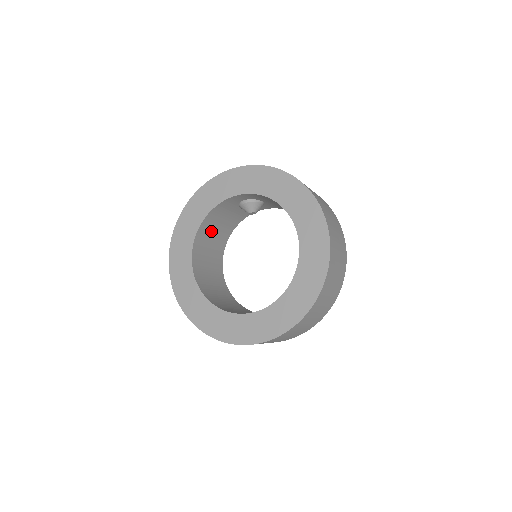
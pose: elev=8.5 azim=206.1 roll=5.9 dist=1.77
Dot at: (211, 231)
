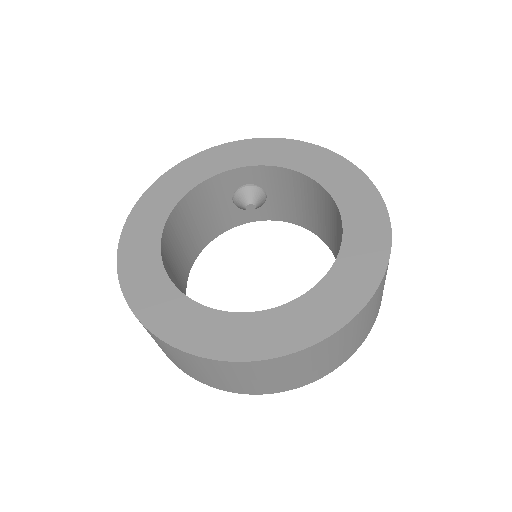
Dot at: (187, 223)
